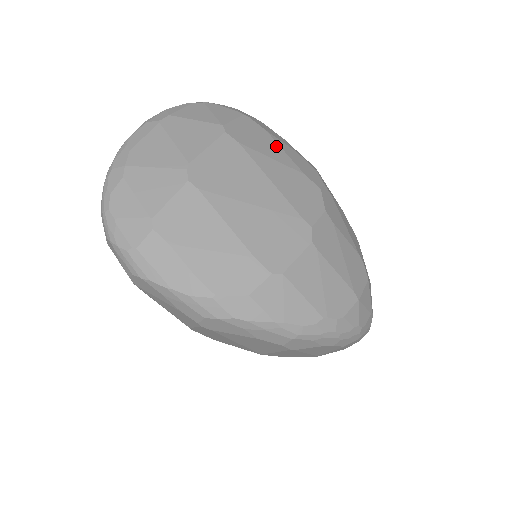
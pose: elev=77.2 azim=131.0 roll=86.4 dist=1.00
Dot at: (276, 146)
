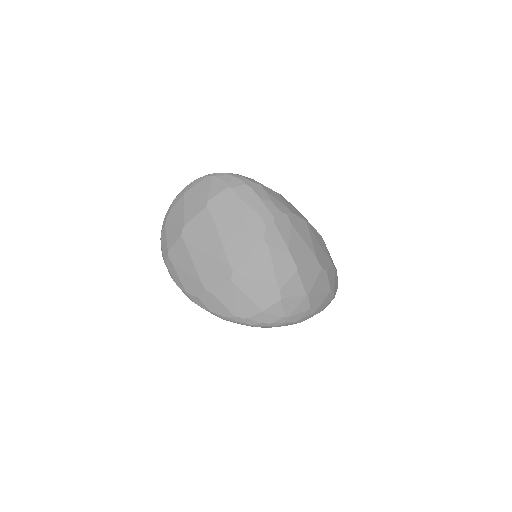
Dot at: (239, 212)
